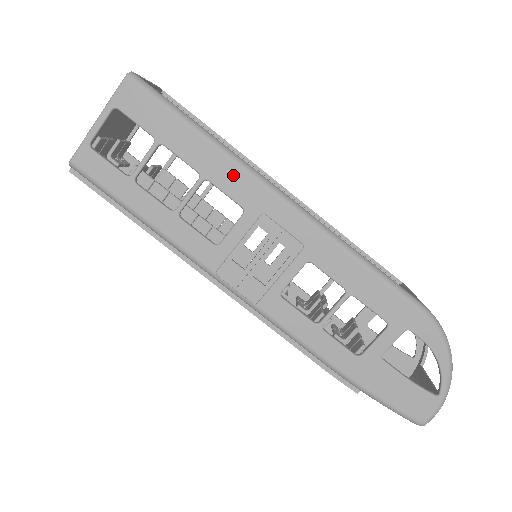
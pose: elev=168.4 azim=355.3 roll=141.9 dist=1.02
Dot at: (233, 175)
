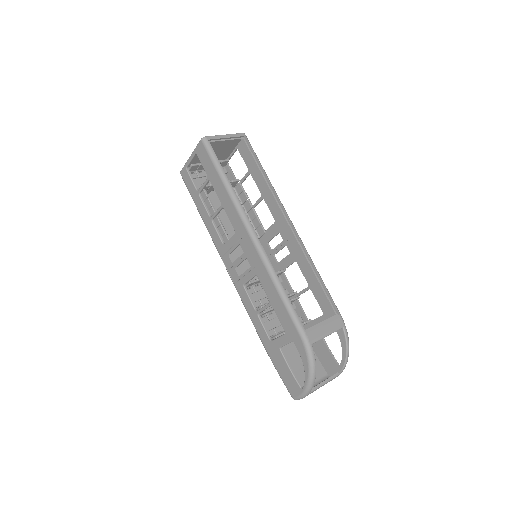
Dot at: (233, 211)
